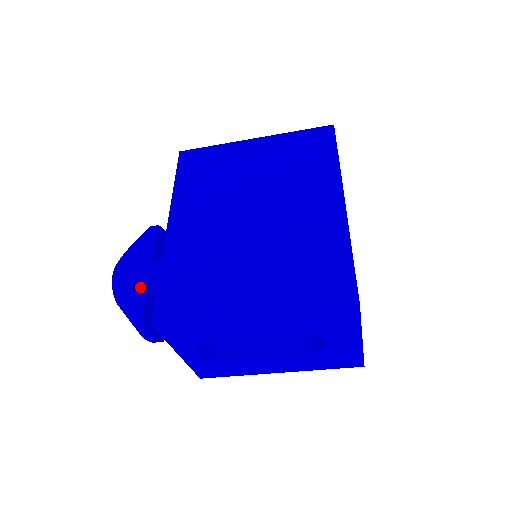
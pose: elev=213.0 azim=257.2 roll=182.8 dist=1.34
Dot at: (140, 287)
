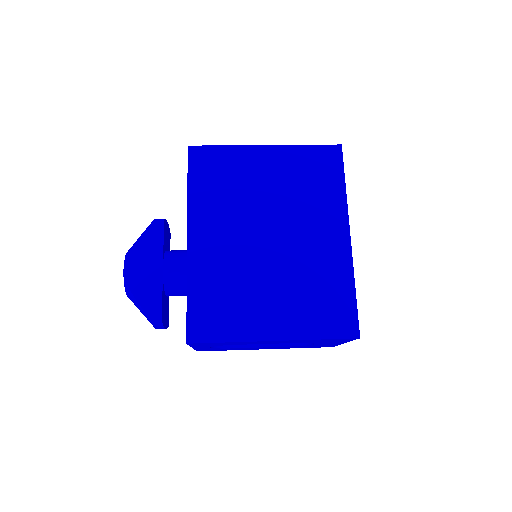
Dot at: (155, 288)
